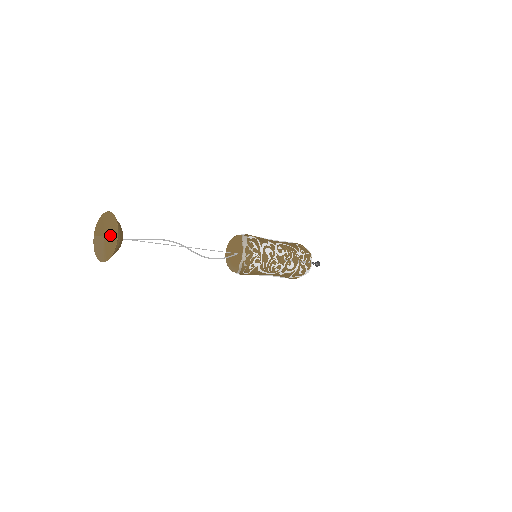
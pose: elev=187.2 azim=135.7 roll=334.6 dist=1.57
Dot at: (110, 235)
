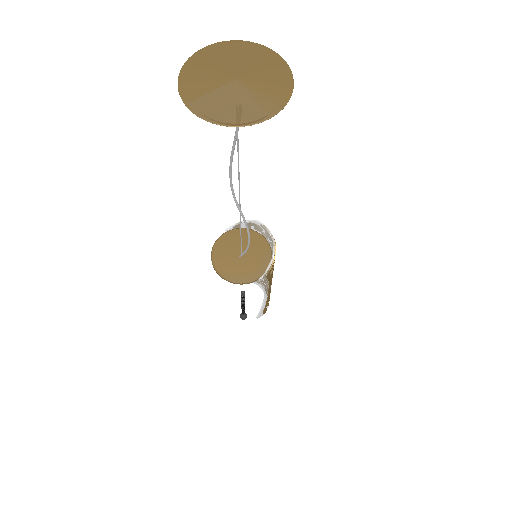
Dot at: (255, 66)
